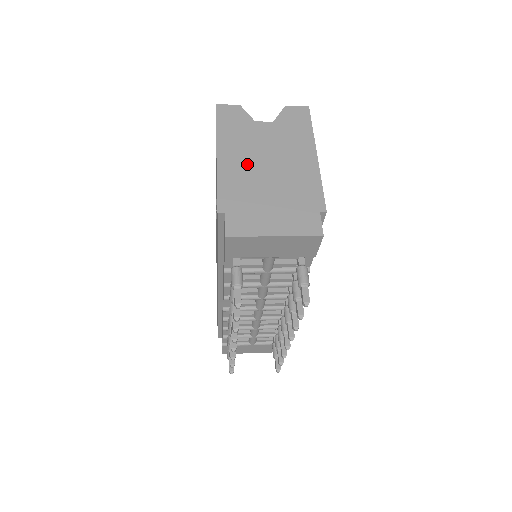
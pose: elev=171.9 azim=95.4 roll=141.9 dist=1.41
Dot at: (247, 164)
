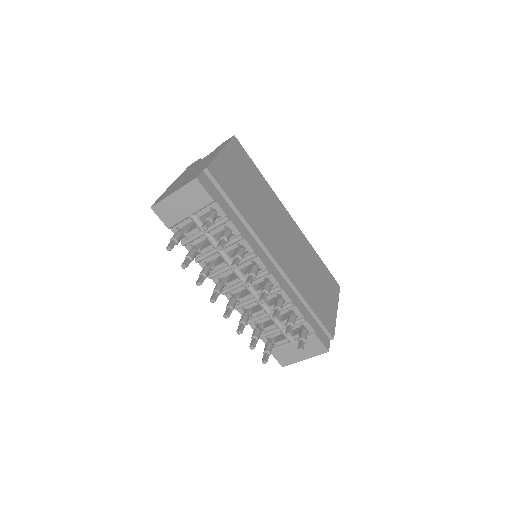
Dot at: (184, 176)
